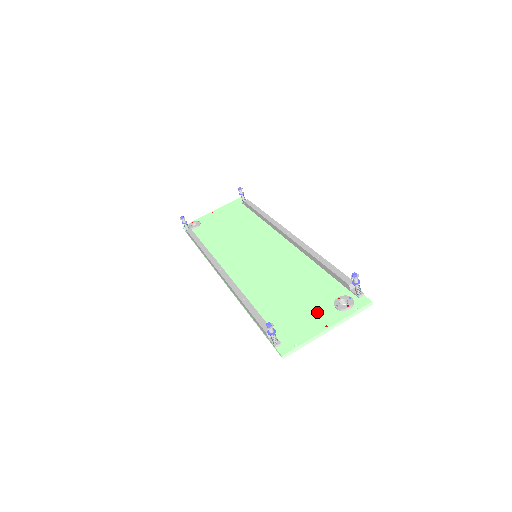
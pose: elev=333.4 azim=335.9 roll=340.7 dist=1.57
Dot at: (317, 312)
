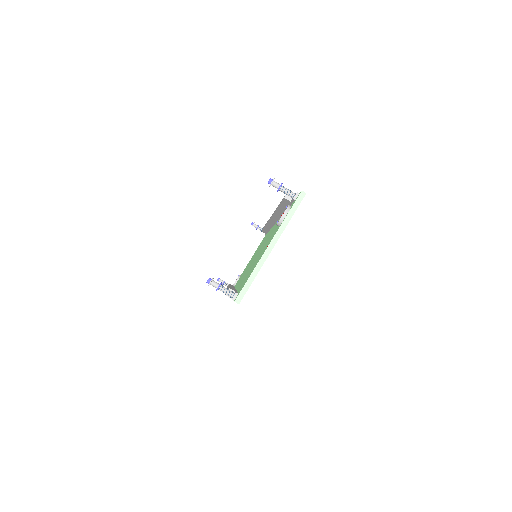
Dot at: (267, 244)
